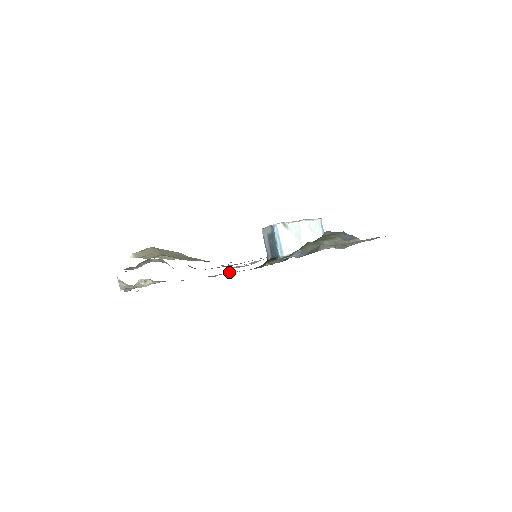
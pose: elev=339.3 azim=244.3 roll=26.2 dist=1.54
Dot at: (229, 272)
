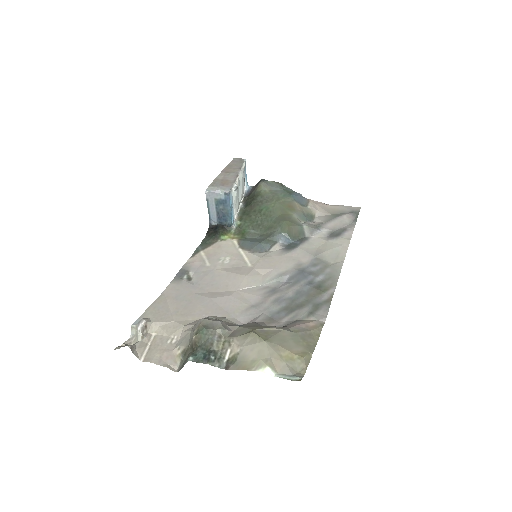
Dot at: (197, 262)
